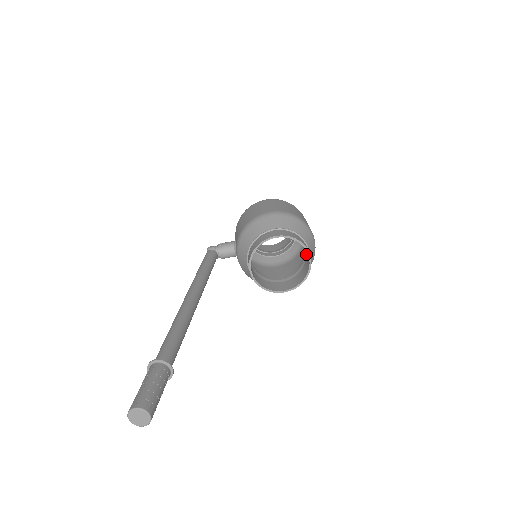
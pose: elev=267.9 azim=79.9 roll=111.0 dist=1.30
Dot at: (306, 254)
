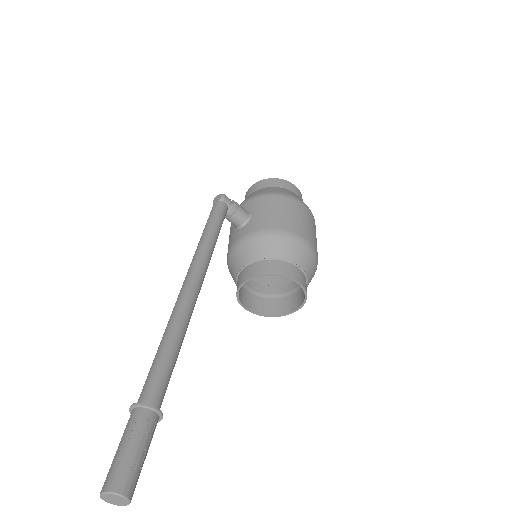
Dot at: (291, 297)
